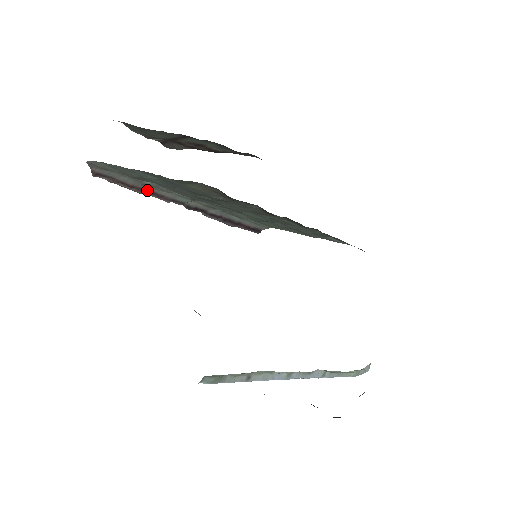
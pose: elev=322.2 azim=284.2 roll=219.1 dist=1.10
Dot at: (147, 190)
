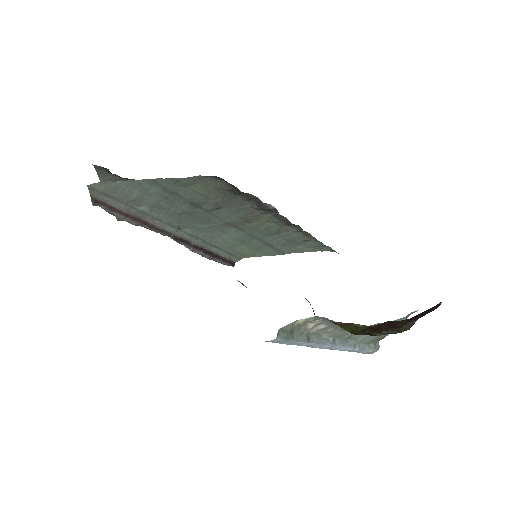
Dot at: (139, 219)
